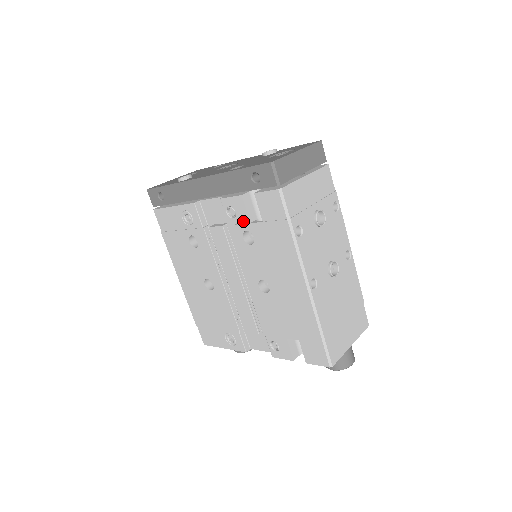
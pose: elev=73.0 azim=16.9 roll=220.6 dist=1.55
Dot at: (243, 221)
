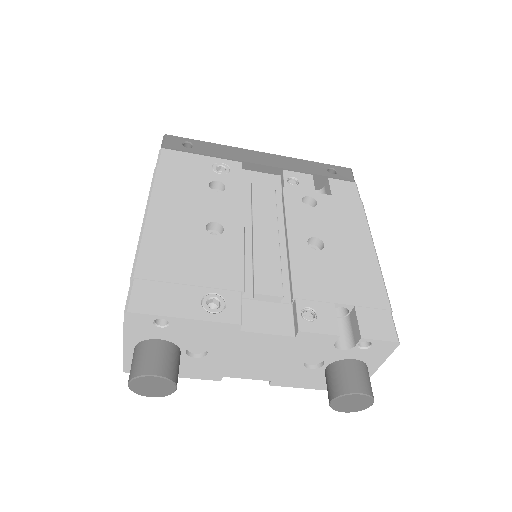
Dot at: (307, 190)
